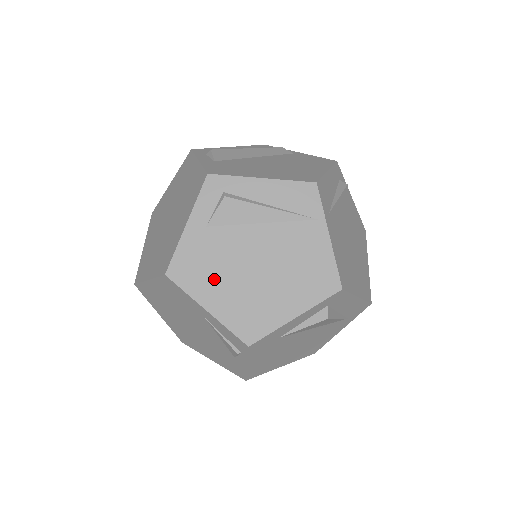
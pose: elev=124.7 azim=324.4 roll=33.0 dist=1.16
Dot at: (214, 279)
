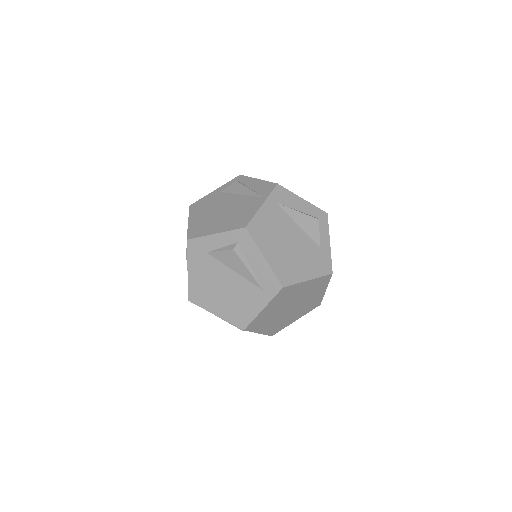
Dot at: (203, 211)
